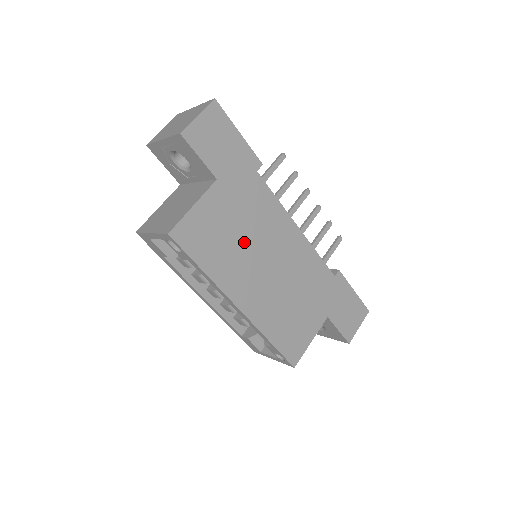
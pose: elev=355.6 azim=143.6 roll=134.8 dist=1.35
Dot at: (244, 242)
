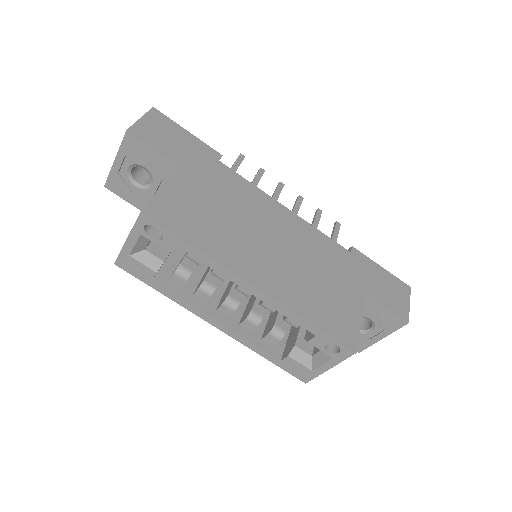
Dot at: (231, 220)
